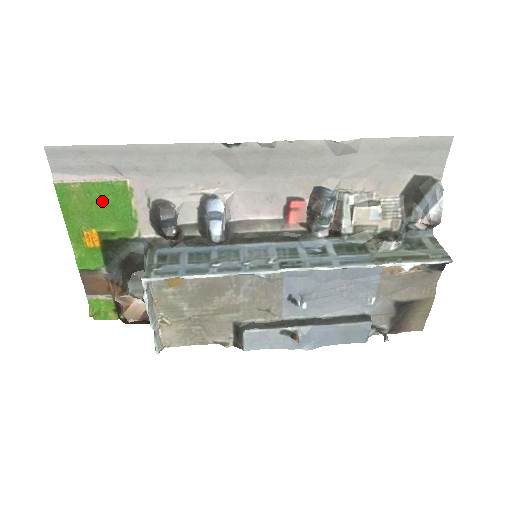
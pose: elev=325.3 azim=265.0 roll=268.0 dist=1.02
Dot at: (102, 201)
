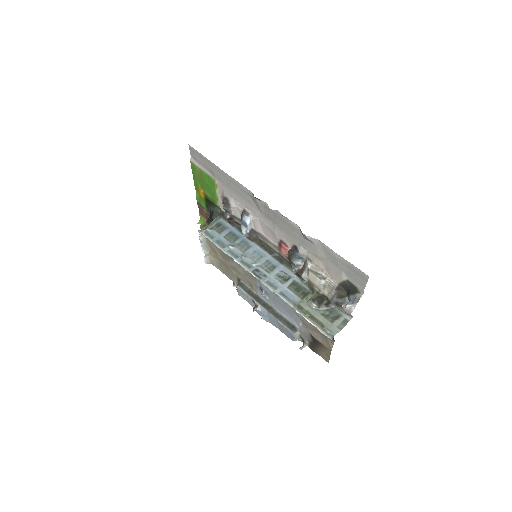
Dot at: (206, 181)
